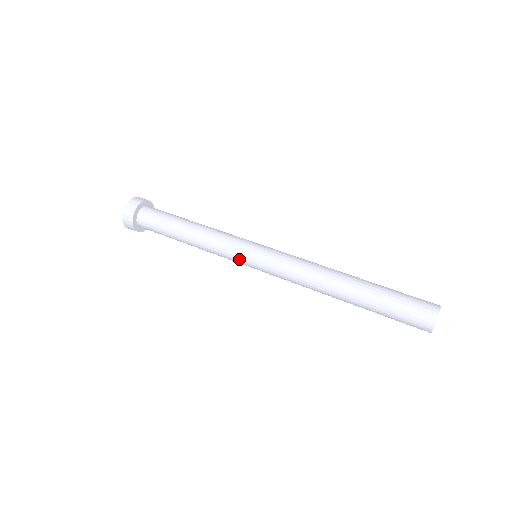
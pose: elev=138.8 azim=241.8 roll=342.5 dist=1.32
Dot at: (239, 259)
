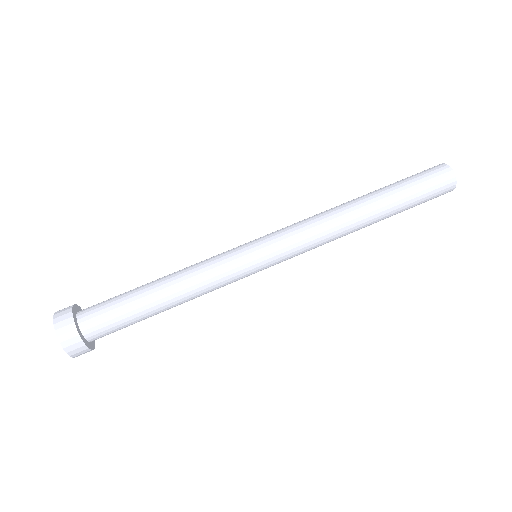
Dot at: occluded
